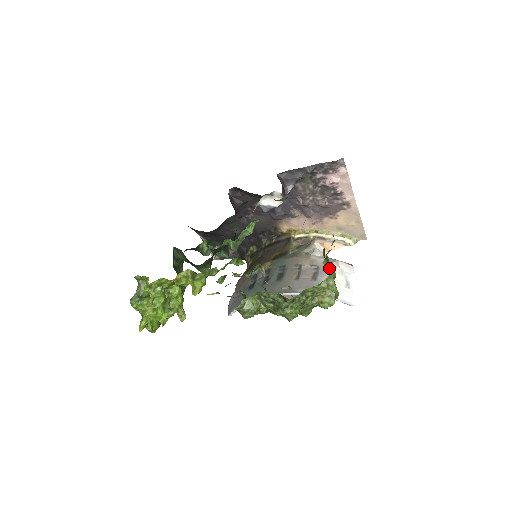
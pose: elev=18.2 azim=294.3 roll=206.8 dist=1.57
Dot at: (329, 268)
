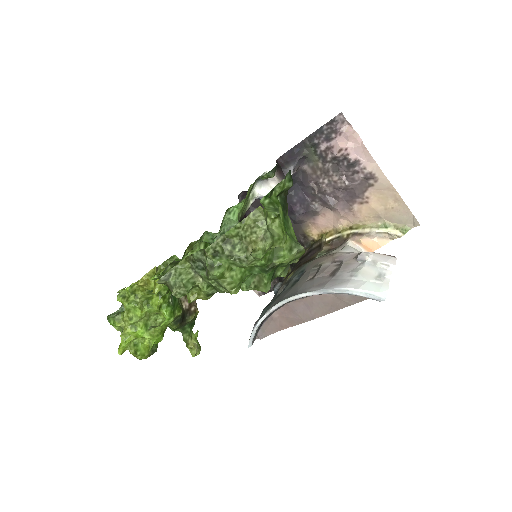
Dot at: (271, 208)
